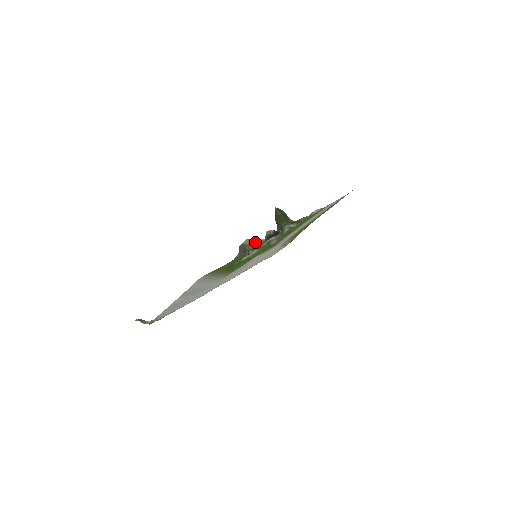
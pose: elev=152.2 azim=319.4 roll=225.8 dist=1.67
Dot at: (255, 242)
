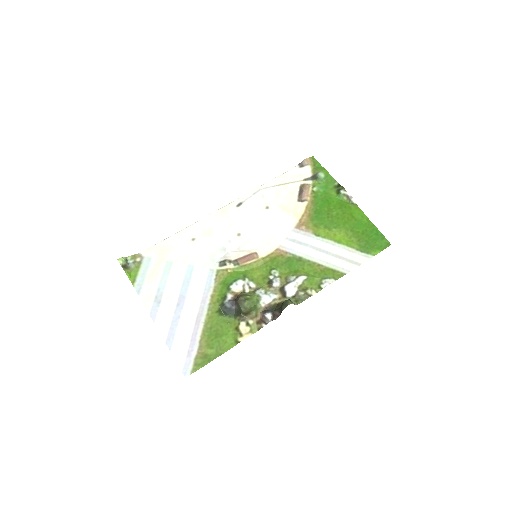
Dot at: occluded
